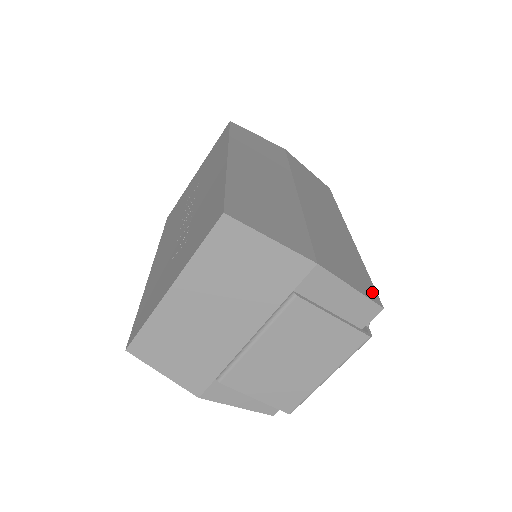
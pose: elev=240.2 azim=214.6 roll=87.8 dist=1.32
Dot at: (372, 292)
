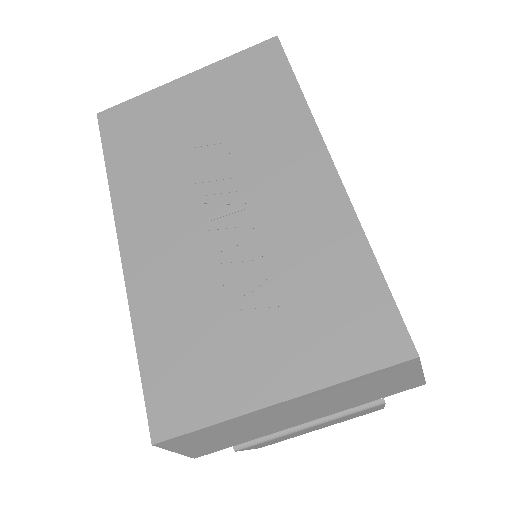
Dot at: occluded
